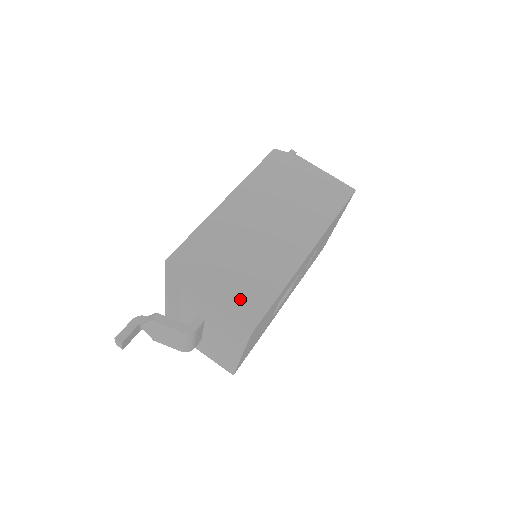
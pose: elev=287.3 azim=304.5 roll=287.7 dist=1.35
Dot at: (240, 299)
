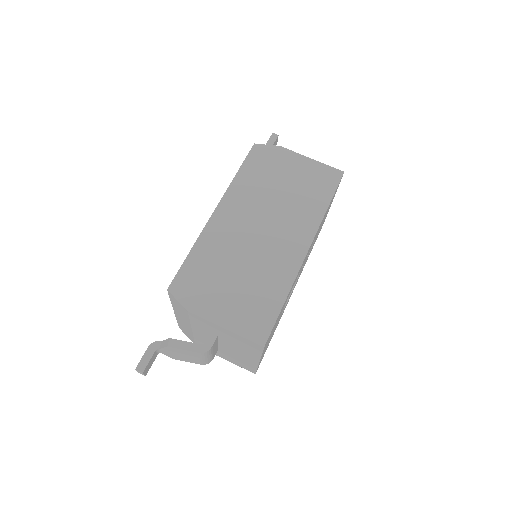
Dot at: (247, 314)
